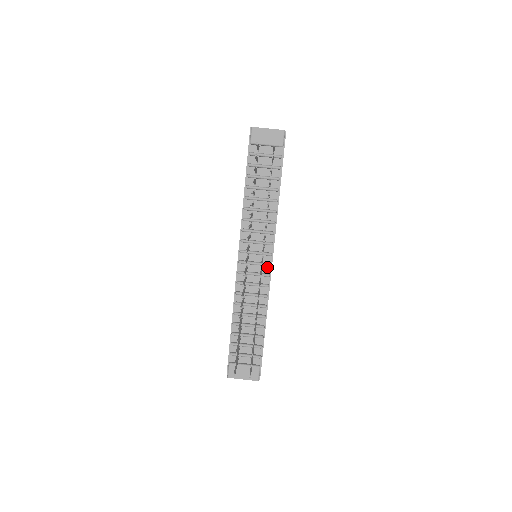
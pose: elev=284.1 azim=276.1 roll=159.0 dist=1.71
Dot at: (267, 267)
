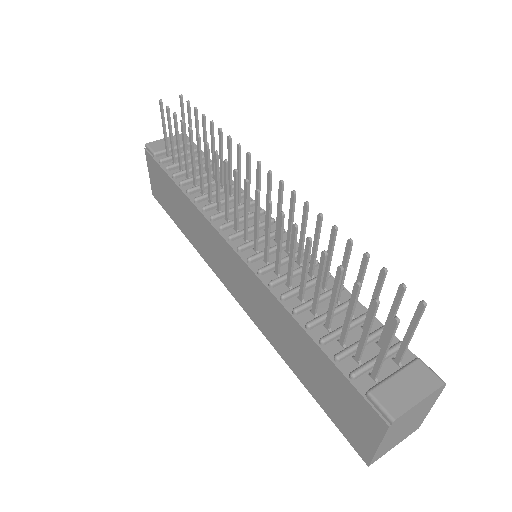
Dot at: occluded
